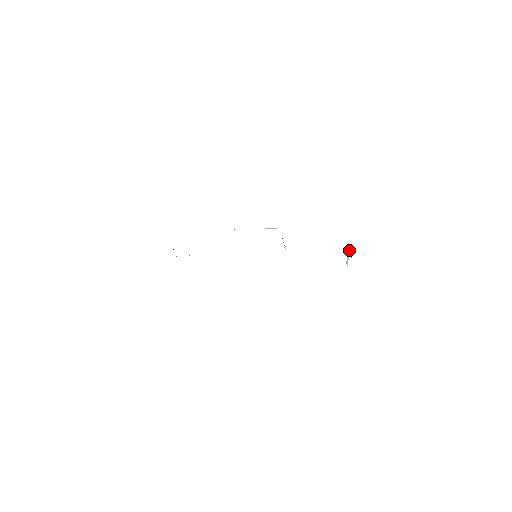
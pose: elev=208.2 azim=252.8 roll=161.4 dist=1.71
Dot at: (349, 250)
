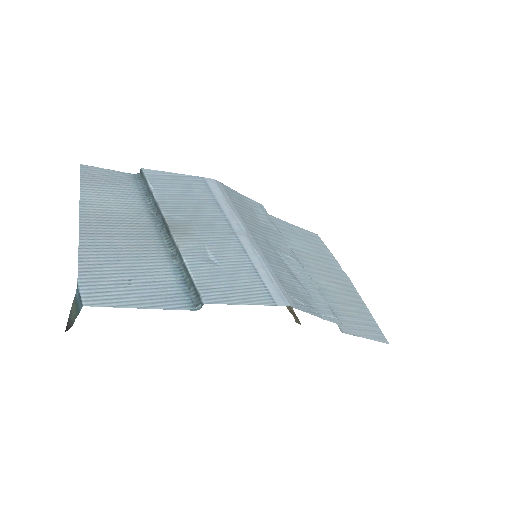
Dot at: occluded
